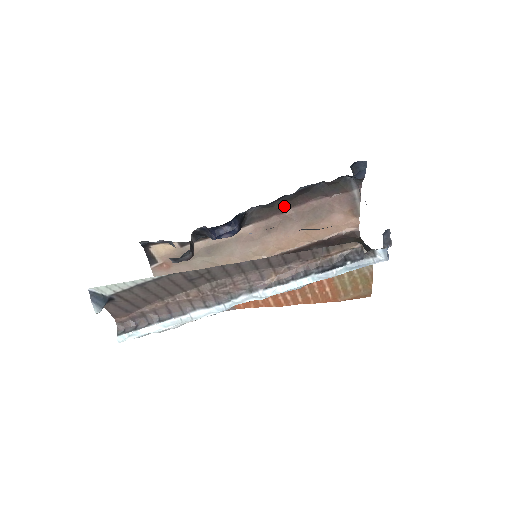
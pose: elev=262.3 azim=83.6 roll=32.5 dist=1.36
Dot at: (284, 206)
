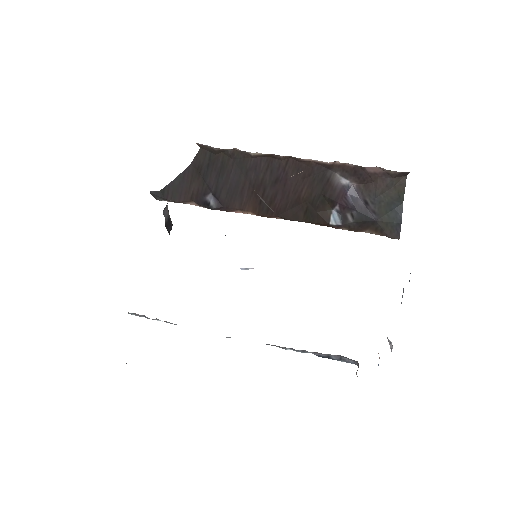
Dot at: occluded
